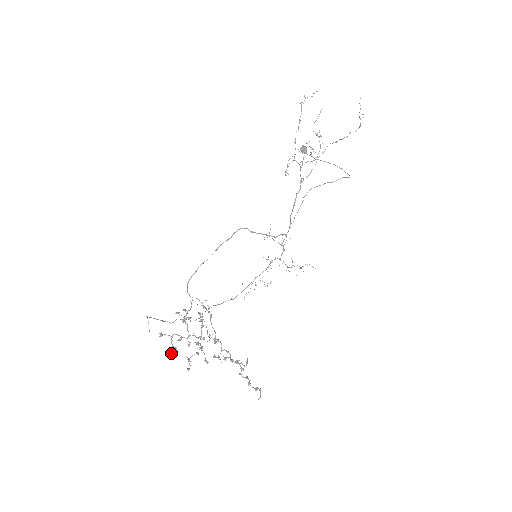
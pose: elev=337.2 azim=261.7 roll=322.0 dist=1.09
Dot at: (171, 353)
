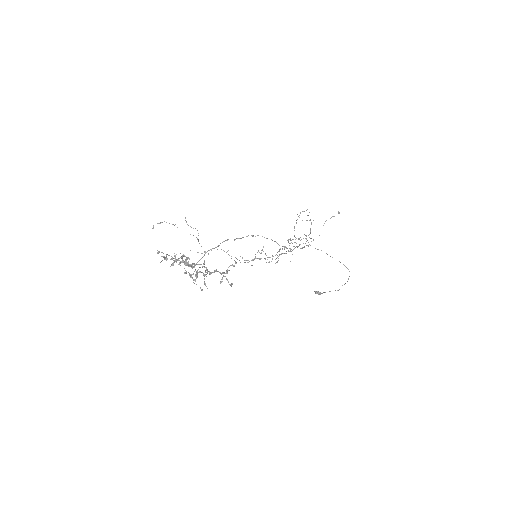
Dot at: (162, 256)
